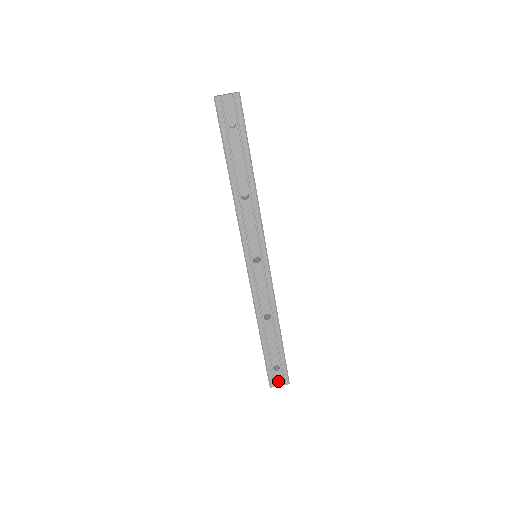
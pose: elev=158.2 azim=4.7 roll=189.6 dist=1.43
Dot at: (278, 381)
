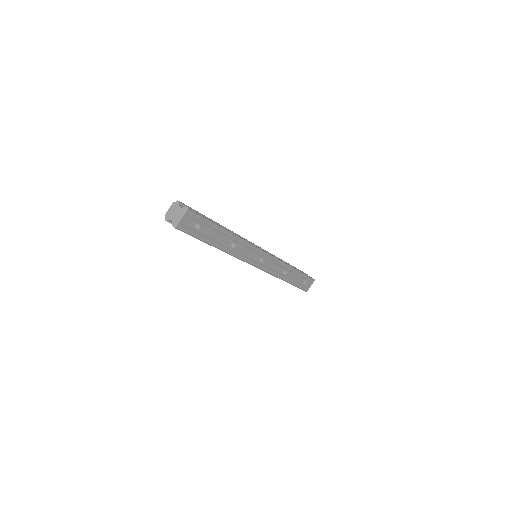
Dot at: (309, 286)
